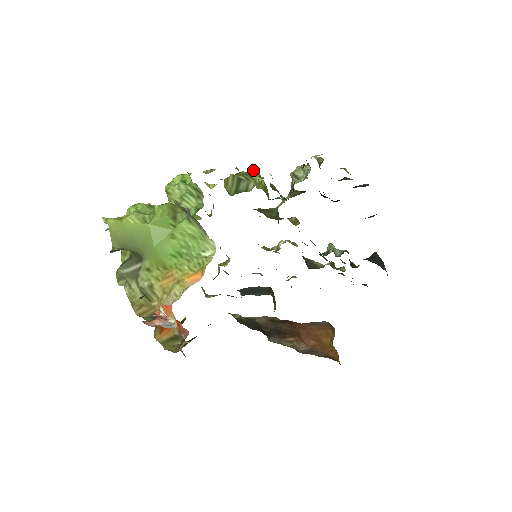
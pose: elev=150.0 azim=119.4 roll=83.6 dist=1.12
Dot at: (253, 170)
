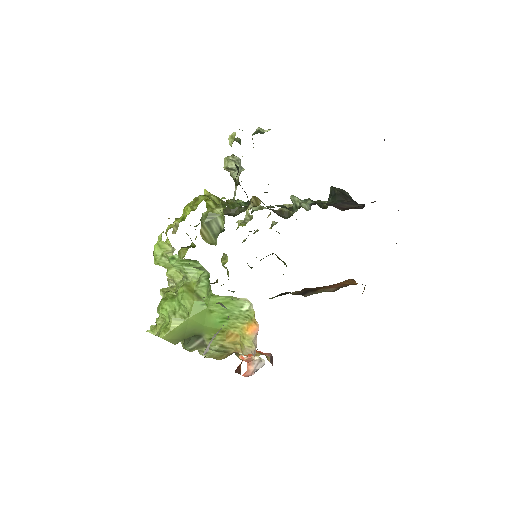
Dot at: (207, 204)
